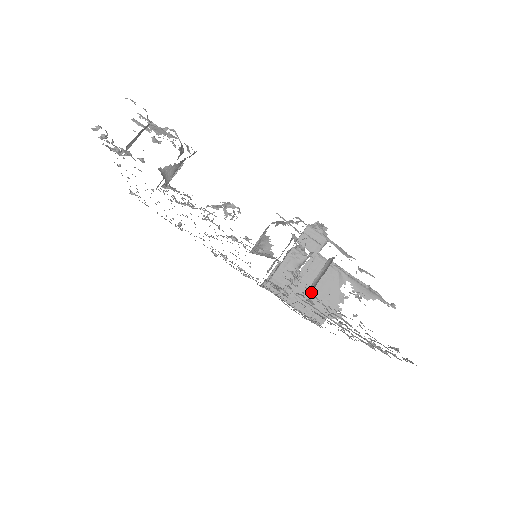
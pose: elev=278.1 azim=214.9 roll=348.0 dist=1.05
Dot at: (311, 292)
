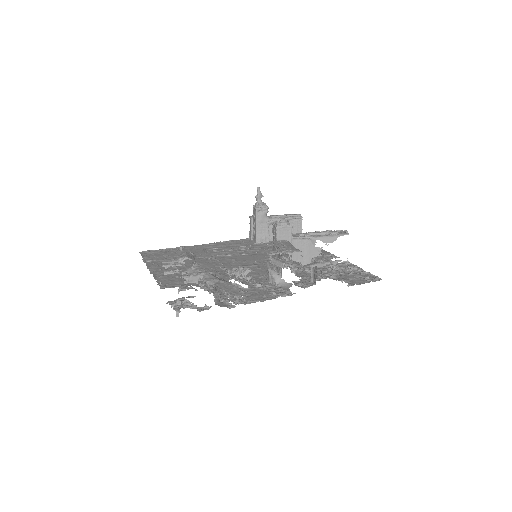
Dot at: (301, 259)
